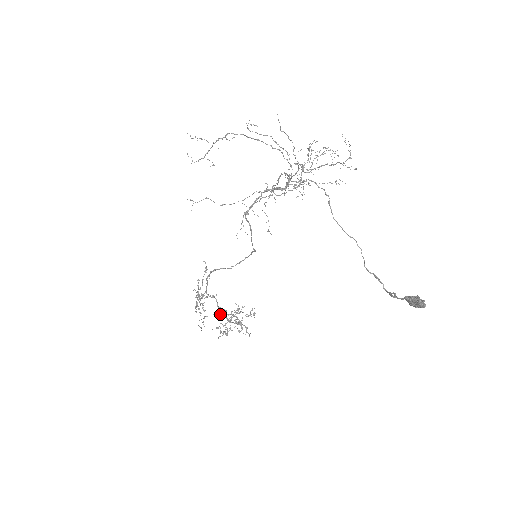
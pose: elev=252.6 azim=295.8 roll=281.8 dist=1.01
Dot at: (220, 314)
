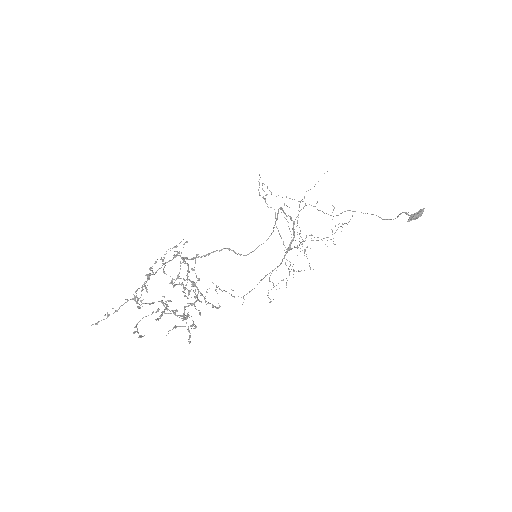
Dot at: (183, 278)
